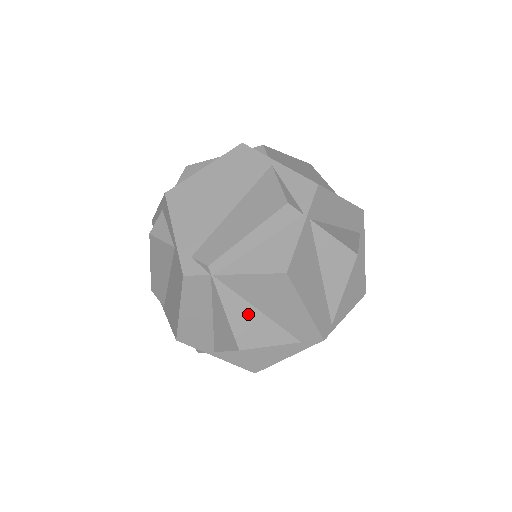
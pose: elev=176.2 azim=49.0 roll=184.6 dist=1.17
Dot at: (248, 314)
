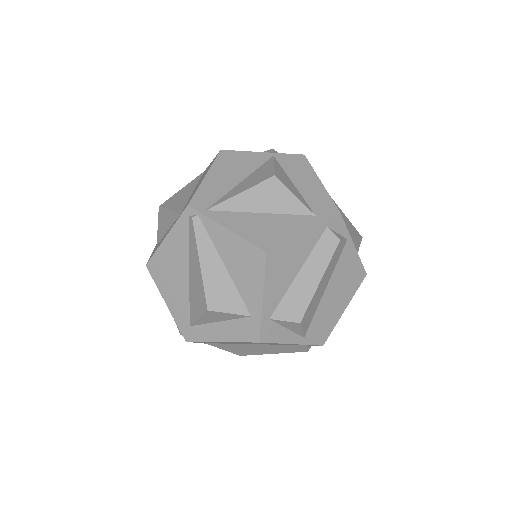
Dot at: (188, 191)
